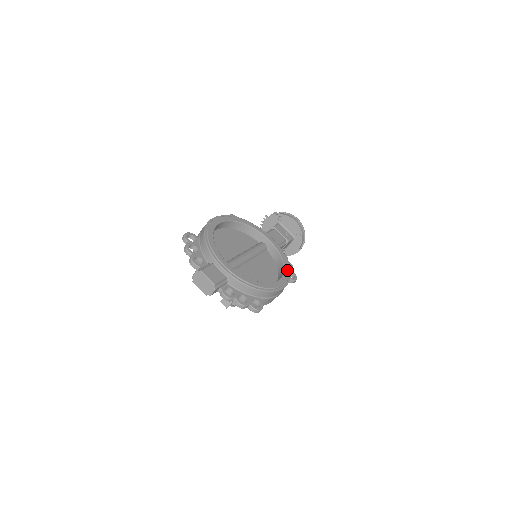
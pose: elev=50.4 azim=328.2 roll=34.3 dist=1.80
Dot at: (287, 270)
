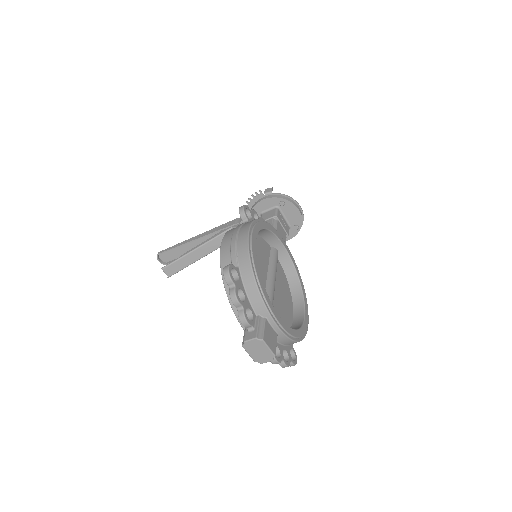
Dot at: (304, 292)
